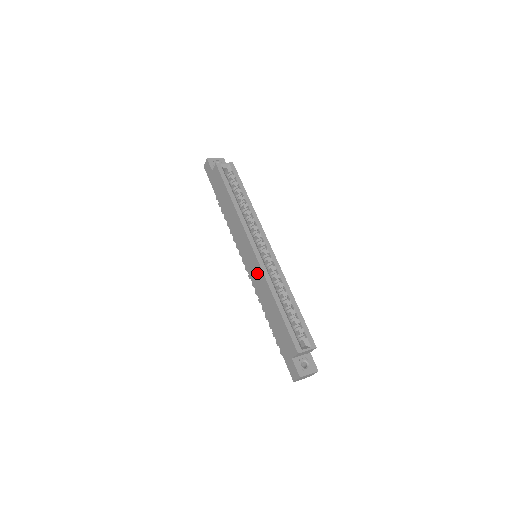
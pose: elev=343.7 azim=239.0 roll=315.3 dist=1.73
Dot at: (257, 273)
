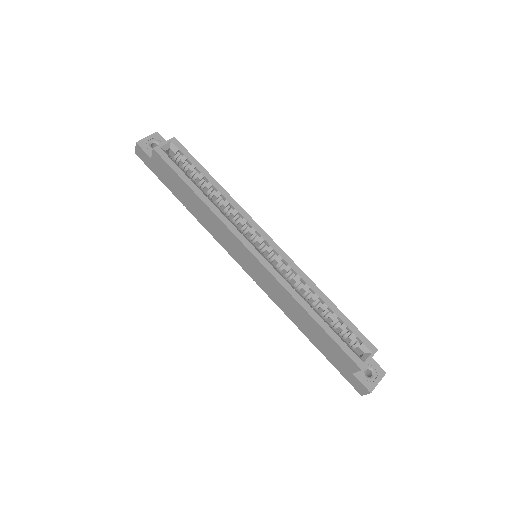
Dot at: (269, 282)
